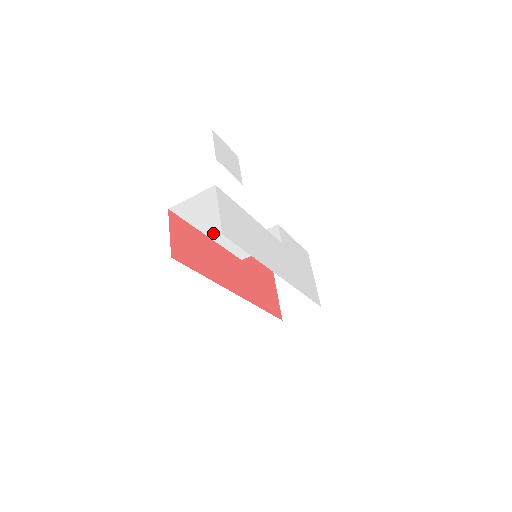
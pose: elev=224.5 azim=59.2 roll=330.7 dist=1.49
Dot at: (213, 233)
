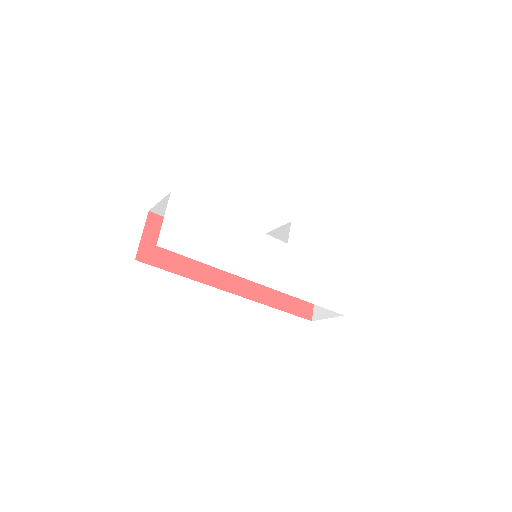
Dot at: occluded
